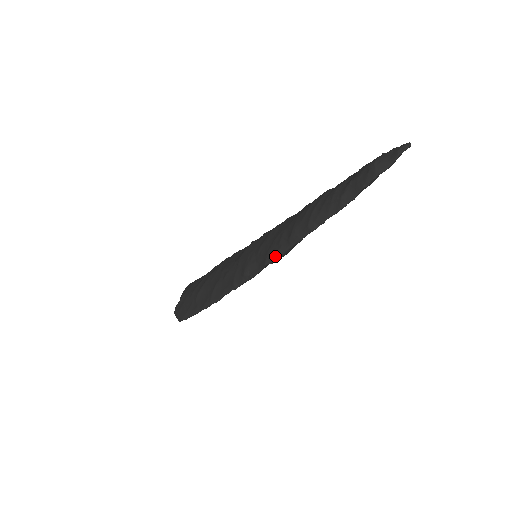
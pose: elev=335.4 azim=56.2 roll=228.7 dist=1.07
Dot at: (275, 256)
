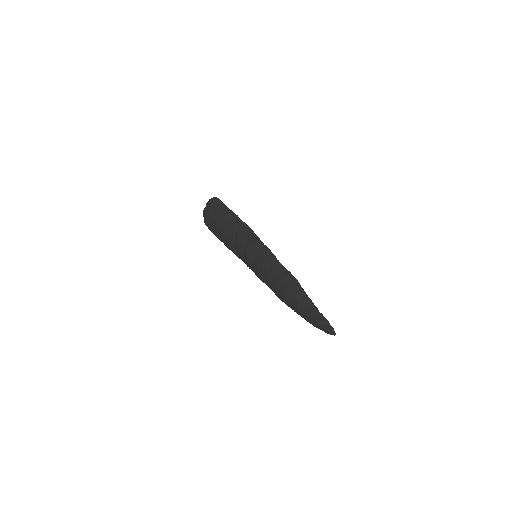
Dot at: (262, 281)
